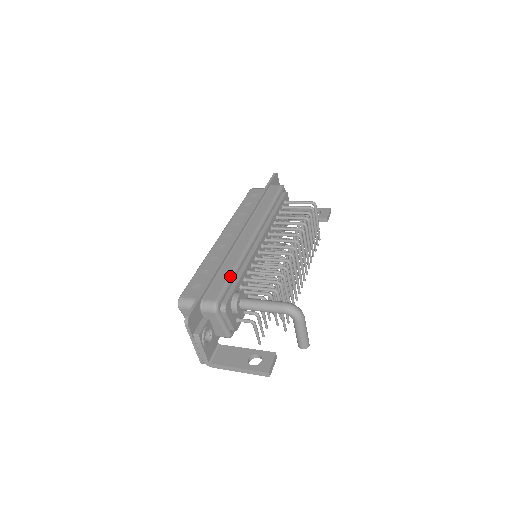
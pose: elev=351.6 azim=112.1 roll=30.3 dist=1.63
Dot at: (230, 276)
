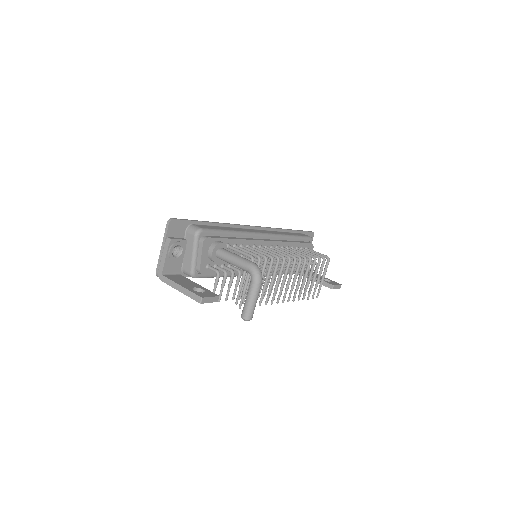
Dot at: (225, 230)
